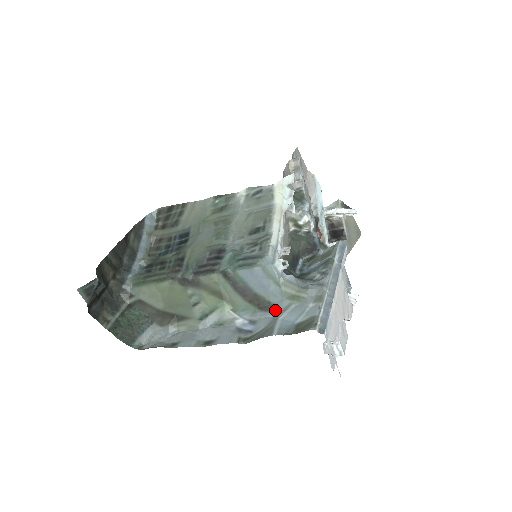
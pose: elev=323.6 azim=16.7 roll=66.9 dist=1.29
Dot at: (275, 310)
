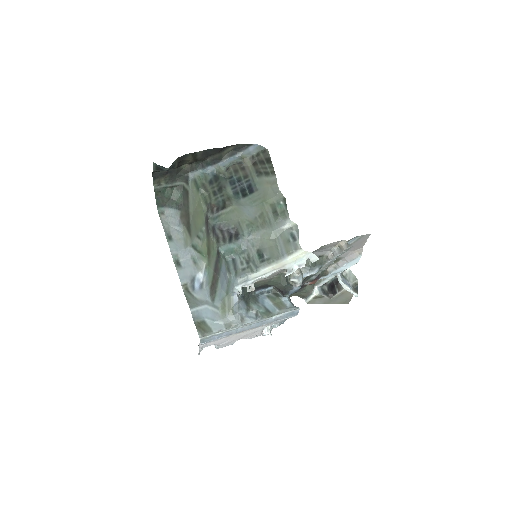
Dot at: (212, 299)
